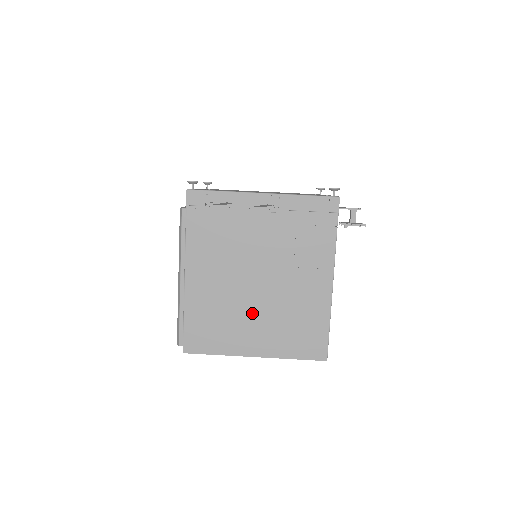
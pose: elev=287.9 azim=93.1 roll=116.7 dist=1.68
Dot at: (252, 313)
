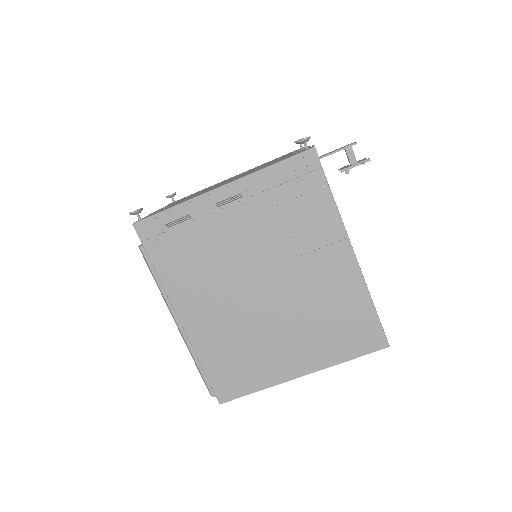
Dot at: (275, 329)
